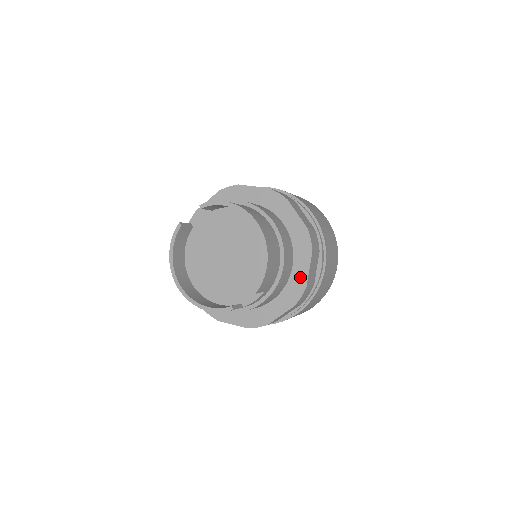
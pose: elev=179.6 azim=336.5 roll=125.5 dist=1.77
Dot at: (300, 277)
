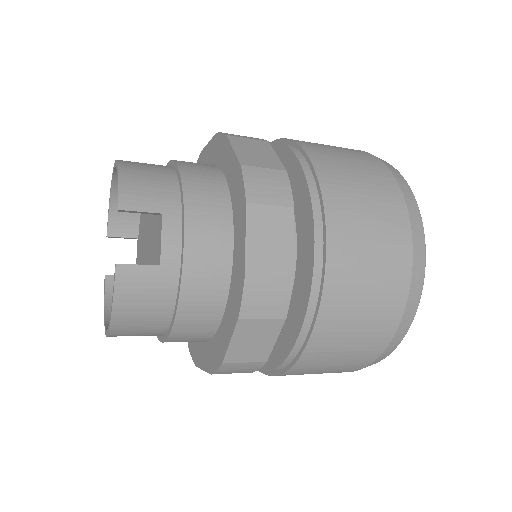
Dot at: (233, 171)
